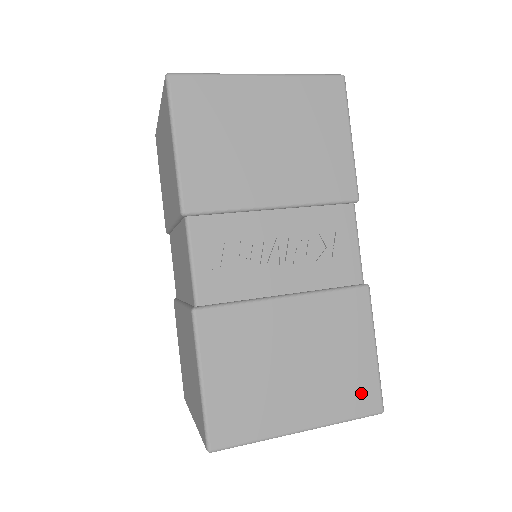
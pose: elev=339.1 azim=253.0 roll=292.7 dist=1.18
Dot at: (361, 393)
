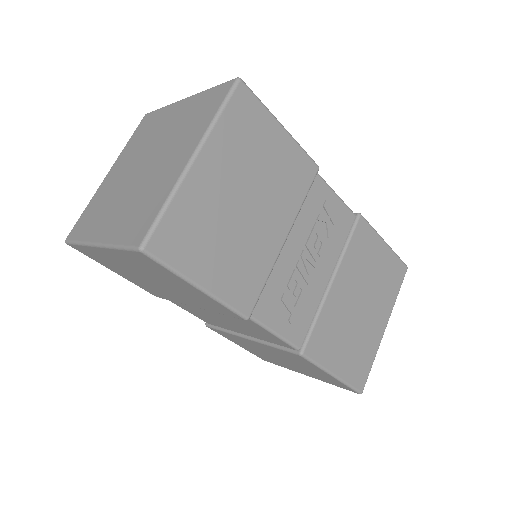
Dot at: (395, 274)
